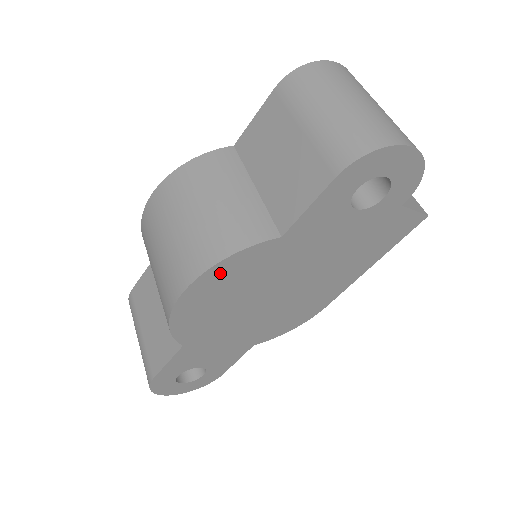
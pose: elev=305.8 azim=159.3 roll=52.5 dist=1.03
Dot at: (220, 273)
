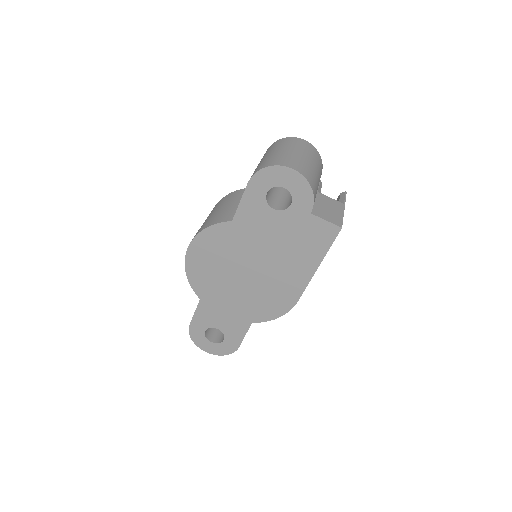
Dot at: (204, 240)
